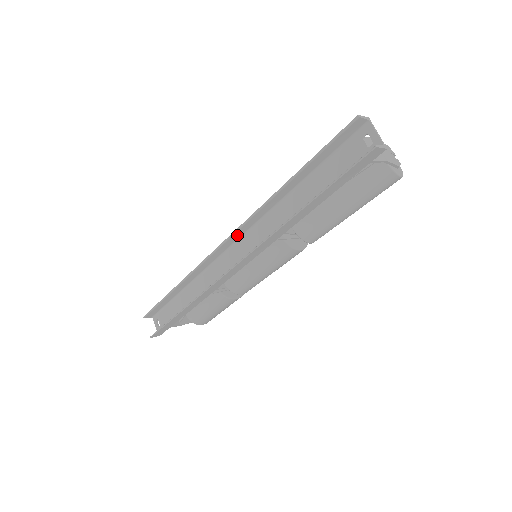
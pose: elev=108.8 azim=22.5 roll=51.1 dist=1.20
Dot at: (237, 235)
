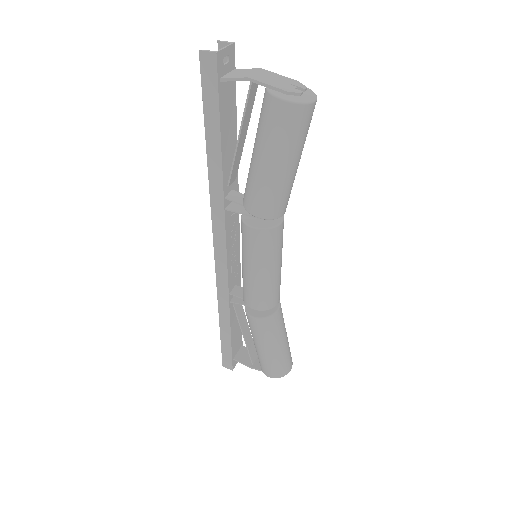
Dot at: occluded
